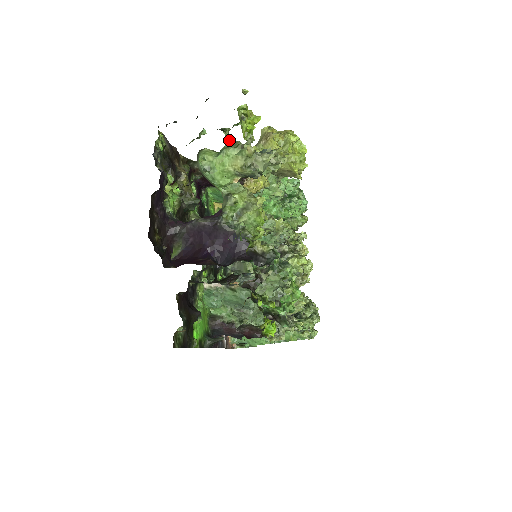
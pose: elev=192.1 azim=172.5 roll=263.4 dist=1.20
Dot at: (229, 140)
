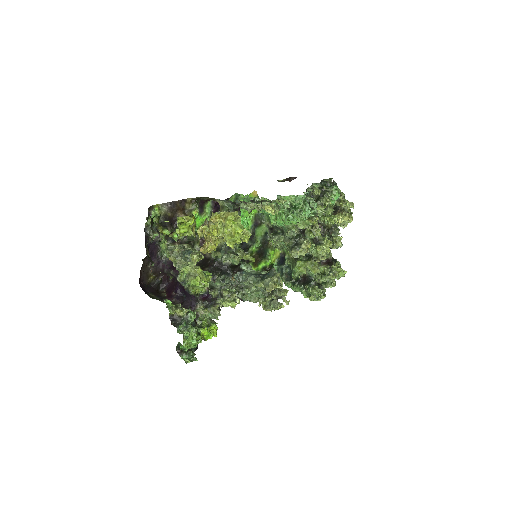
Dot at: (167, 245)
